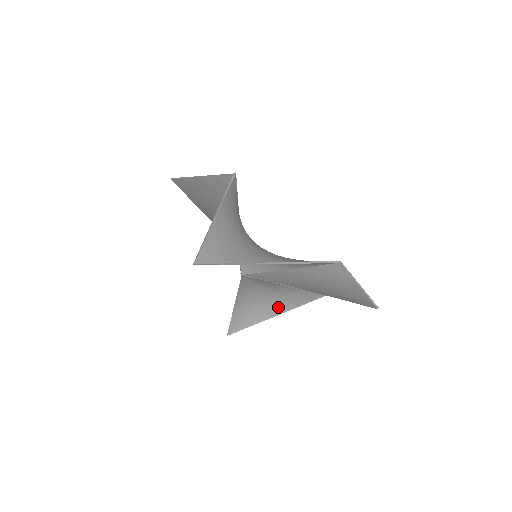
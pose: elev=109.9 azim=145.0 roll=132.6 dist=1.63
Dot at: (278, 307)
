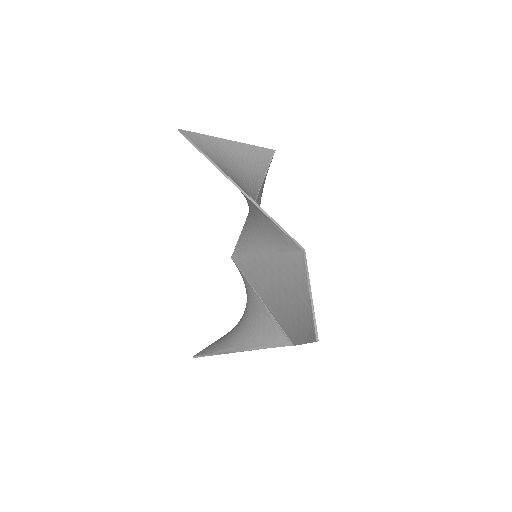
Dot at: (247, 340)
